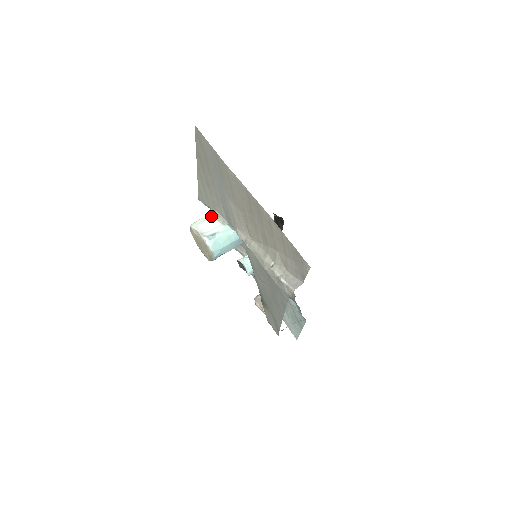
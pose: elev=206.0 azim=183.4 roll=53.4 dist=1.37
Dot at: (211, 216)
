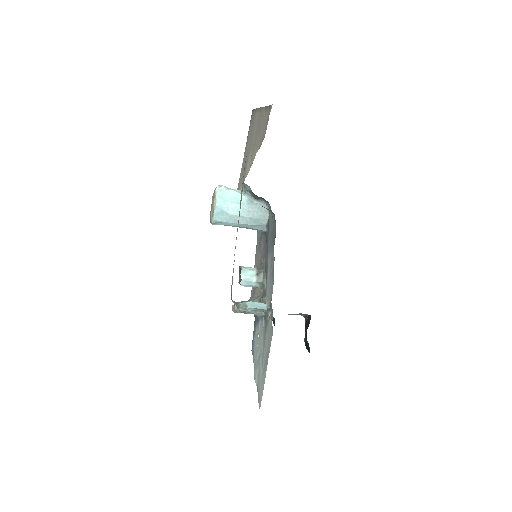
Dot at: occluded
